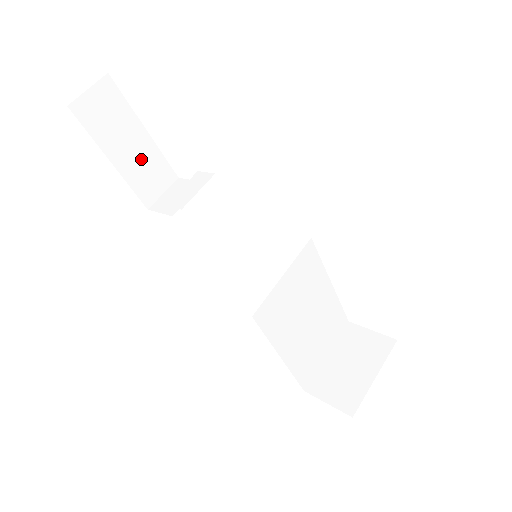
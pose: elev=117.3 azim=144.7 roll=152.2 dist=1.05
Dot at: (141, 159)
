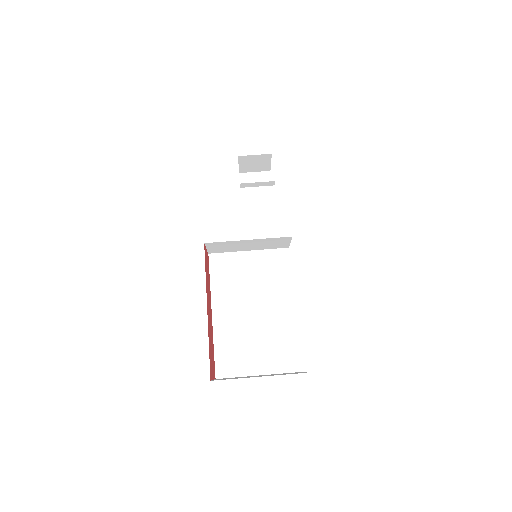
Dot at: (260, 219)
